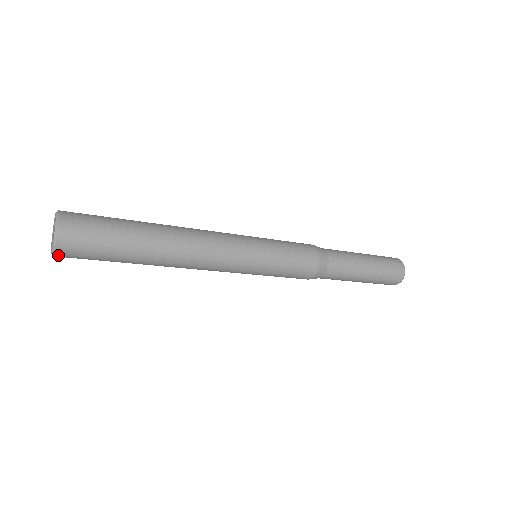
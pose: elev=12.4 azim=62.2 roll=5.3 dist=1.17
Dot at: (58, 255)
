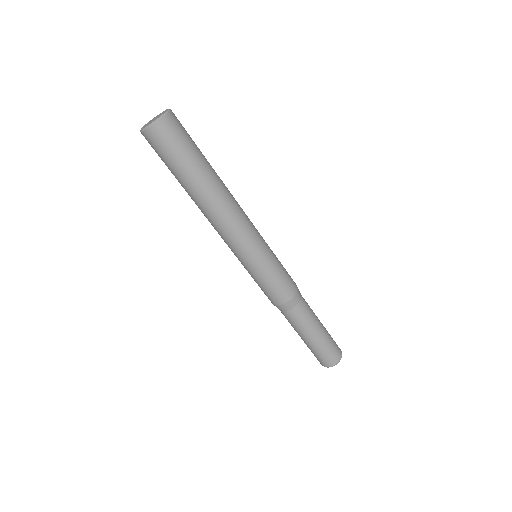
Dot at: (157, 125)
